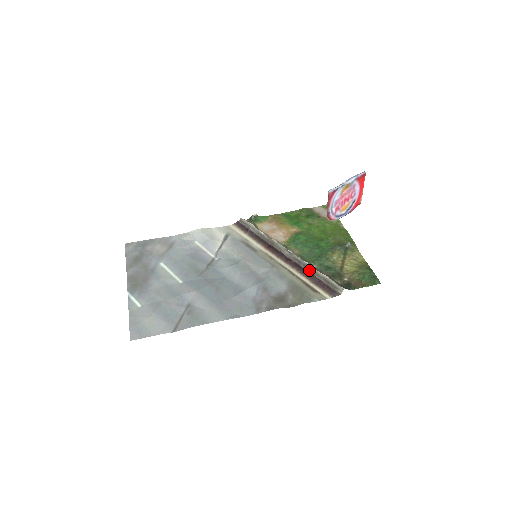
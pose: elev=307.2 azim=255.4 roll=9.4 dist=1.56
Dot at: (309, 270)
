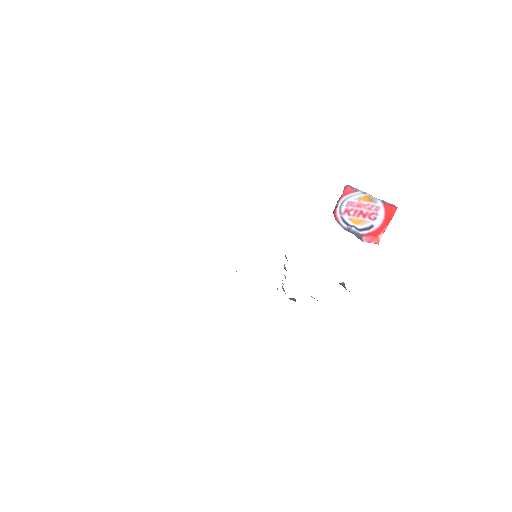
Dot at: occluded
